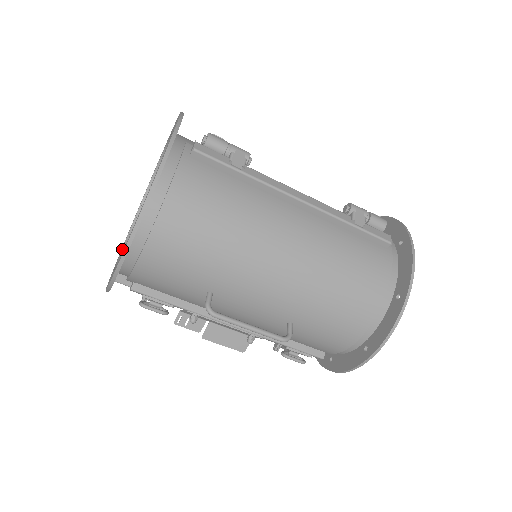
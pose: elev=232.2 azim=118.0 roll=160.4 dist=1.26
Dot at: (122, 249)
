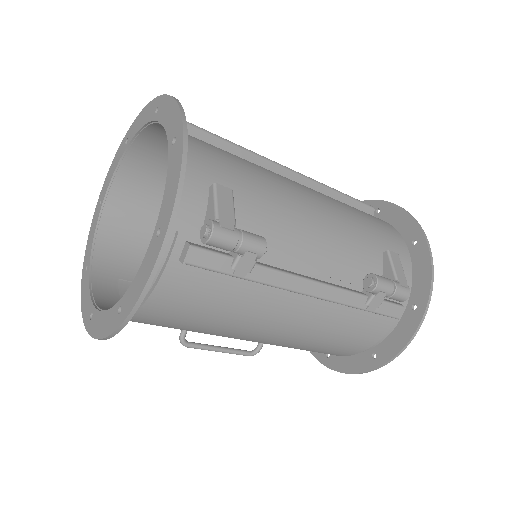
Dot at: (104, 199)
